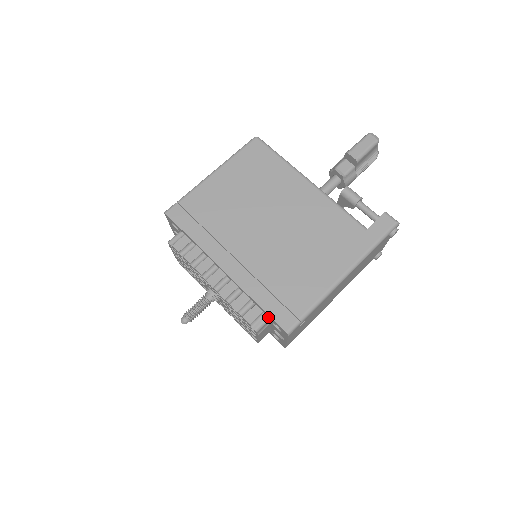
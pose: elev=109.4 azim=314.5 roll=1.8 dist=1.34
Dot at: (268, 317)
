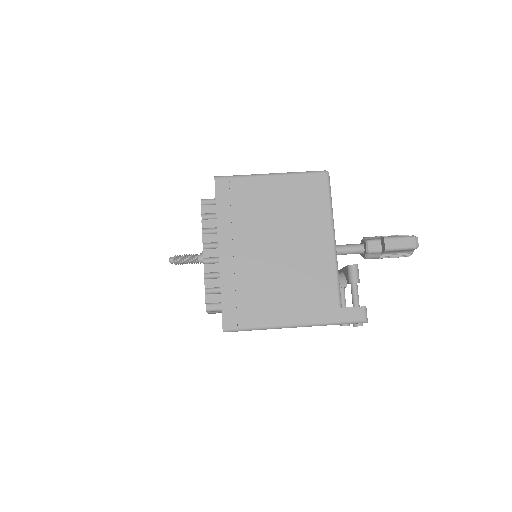
Dot at: occluded
